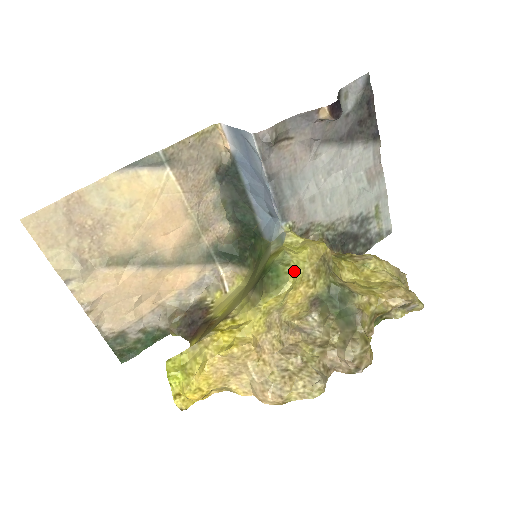
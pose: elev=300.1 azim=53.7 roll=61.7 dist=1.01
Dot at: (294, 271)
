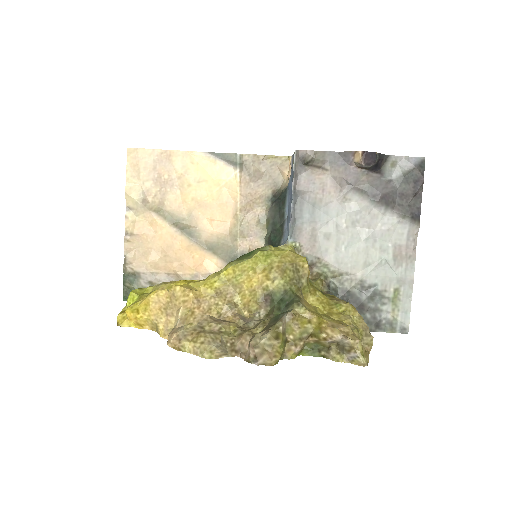
Dot at: (262, 256)
